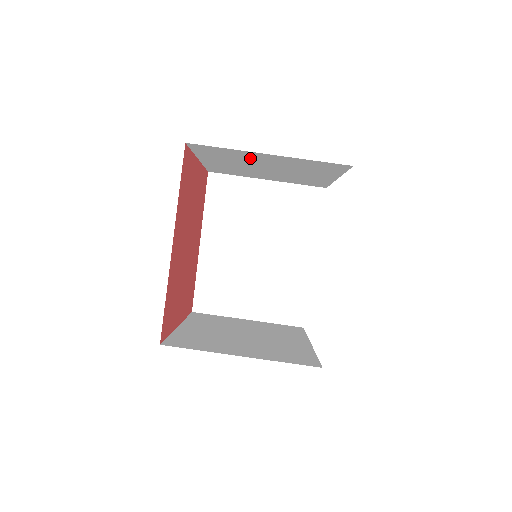
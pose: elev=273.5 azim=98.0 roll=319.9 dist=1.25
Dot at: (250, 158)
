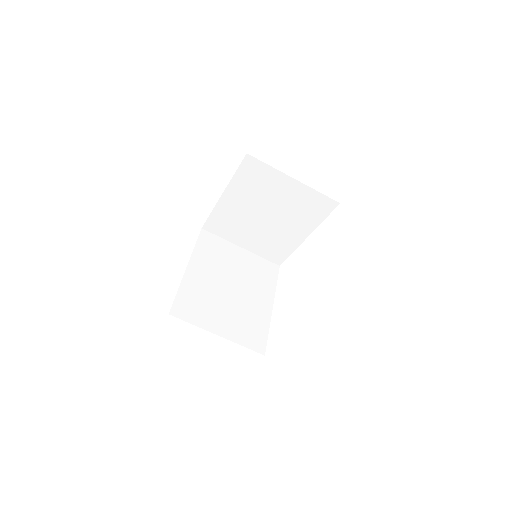
Dot at: occluded
